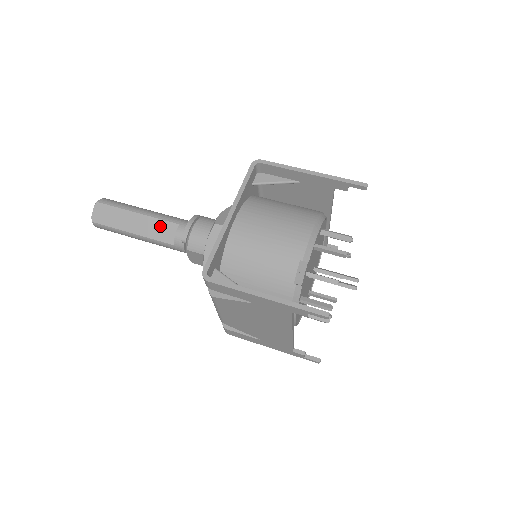
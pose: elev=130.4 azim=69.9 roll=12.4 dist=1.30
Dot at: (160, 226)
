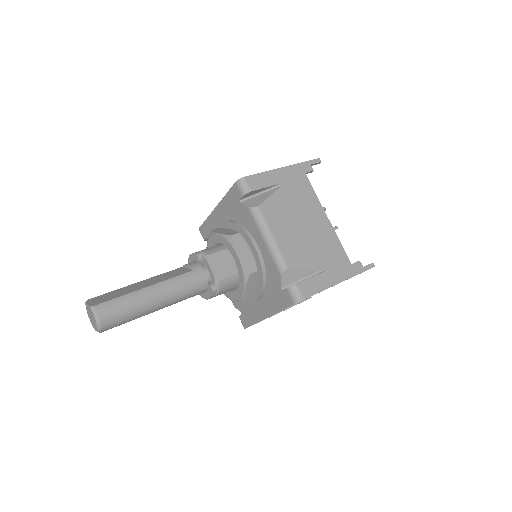
Dot at: (167, 274)
